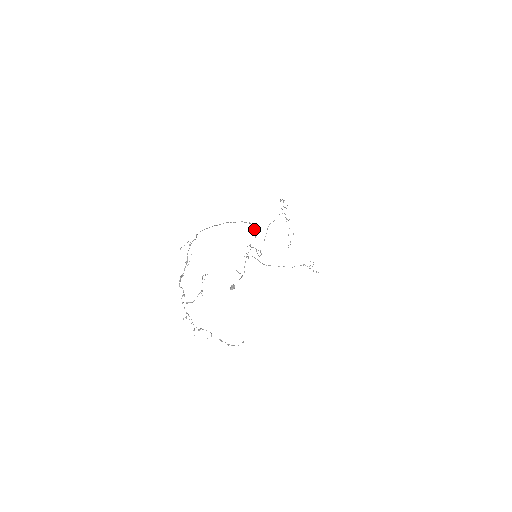
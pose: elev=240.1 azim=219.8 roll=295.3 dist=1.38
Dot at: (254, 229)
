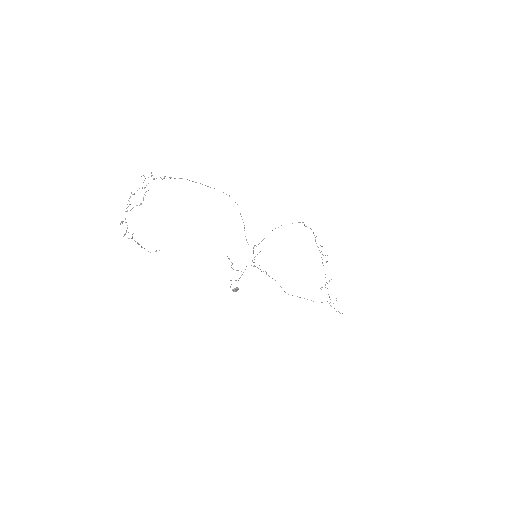
Dot at: occluded
